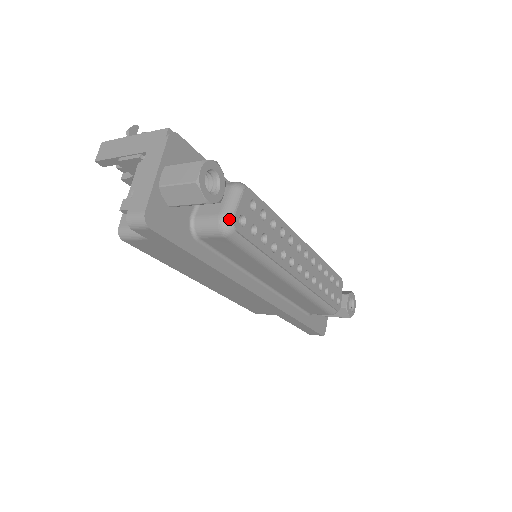
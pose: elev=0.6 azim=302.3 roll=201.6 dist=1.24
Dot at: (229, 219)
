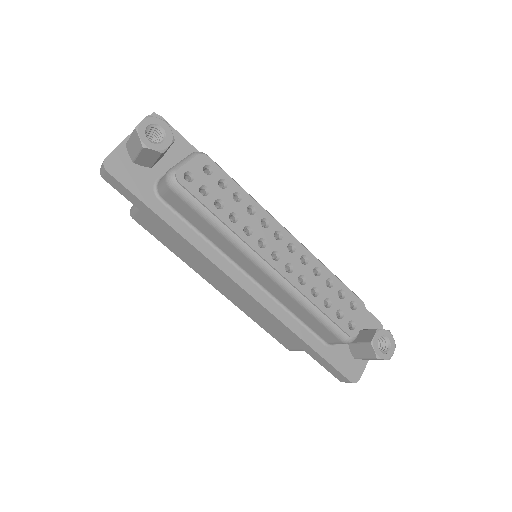
Dot at: (173, 171)
